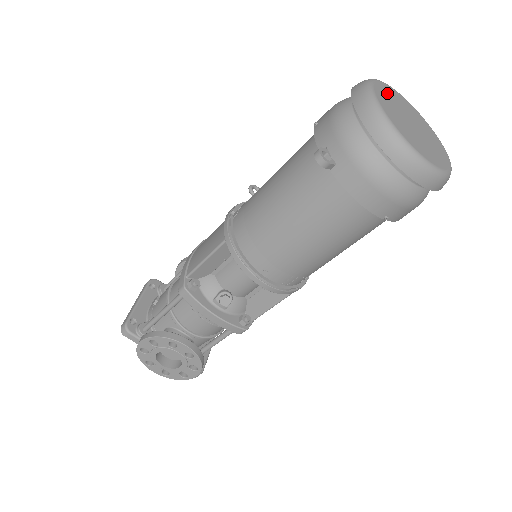
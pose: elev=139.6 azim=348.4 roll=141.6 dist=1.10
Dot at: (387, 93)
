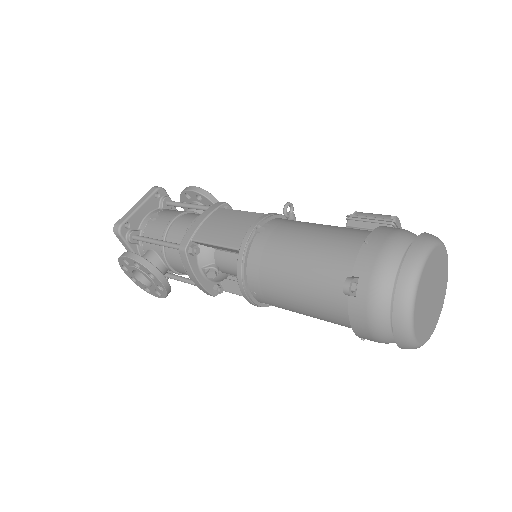
Dot at: (434, 261)
